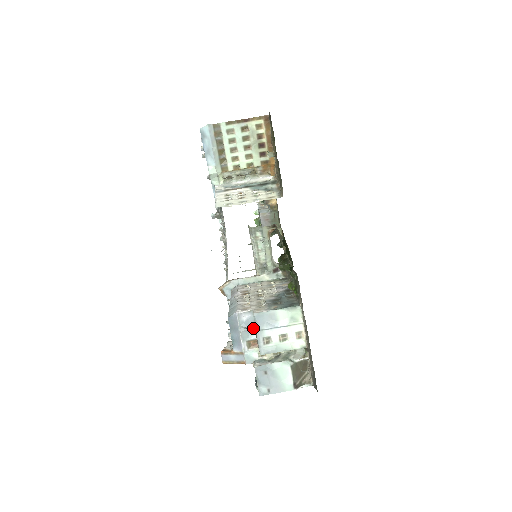
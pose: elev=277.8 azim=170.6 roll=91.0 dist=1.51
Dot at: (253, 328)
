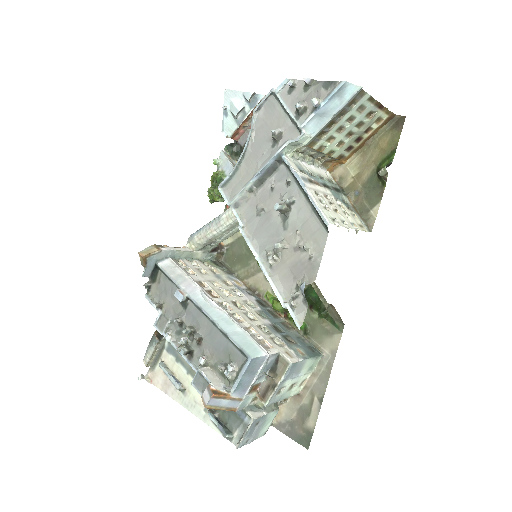
Dot at: (266, 371)
